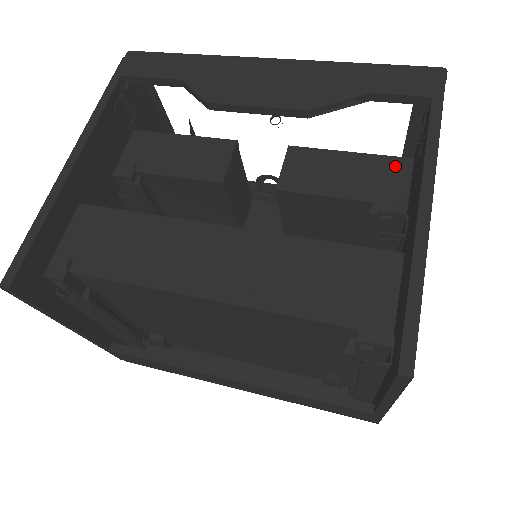
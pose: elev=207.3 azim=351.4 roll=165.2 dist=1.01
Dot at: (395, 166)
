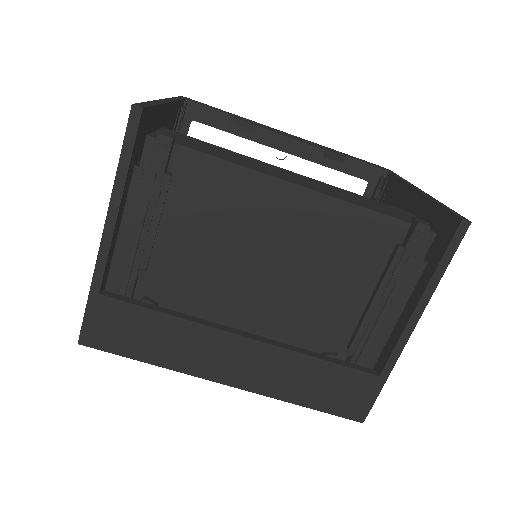
Dot at: occluded
